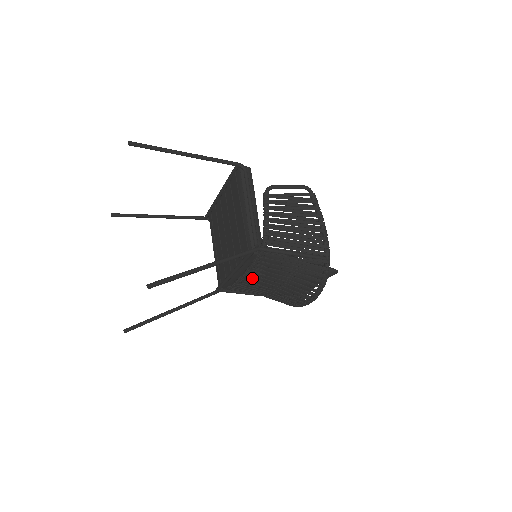
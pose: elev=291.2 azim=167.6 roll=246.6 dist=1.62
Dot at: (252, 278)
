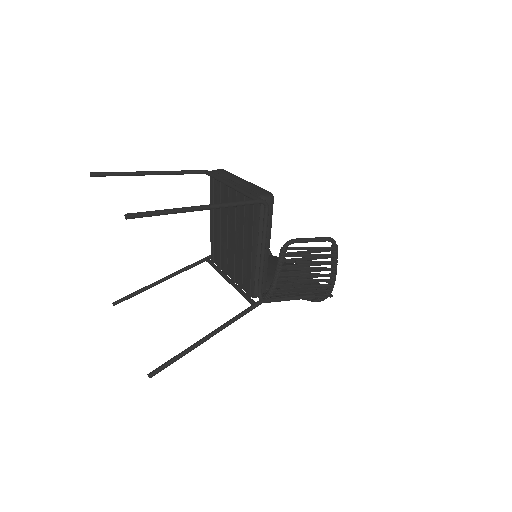
Dot at: occluded
